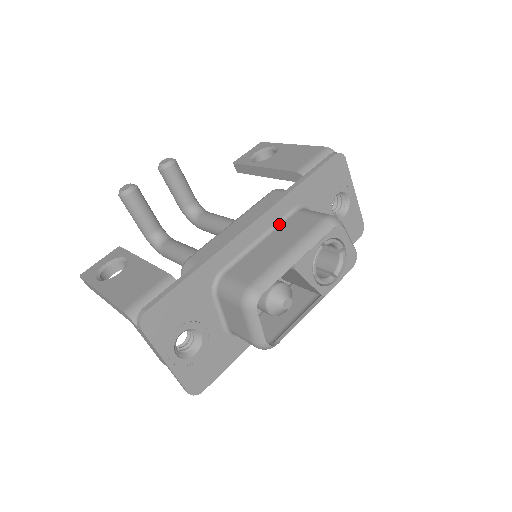
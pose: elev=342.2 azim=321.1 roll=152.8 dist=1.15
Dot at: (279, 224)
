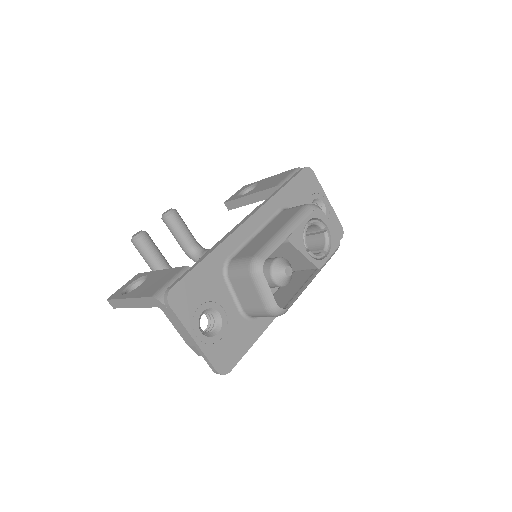
Dot at: (270, 221)
